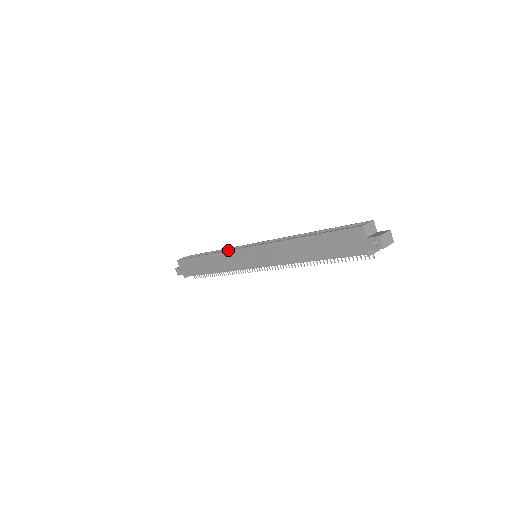
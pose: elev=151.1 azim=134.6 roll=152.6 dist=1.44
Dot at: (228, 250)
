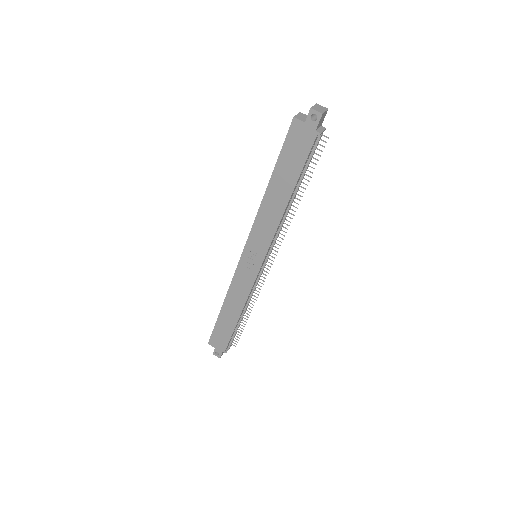
Dot at: (233, 277)
